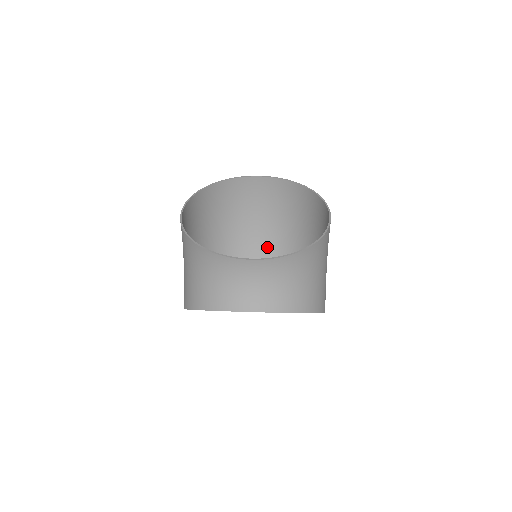
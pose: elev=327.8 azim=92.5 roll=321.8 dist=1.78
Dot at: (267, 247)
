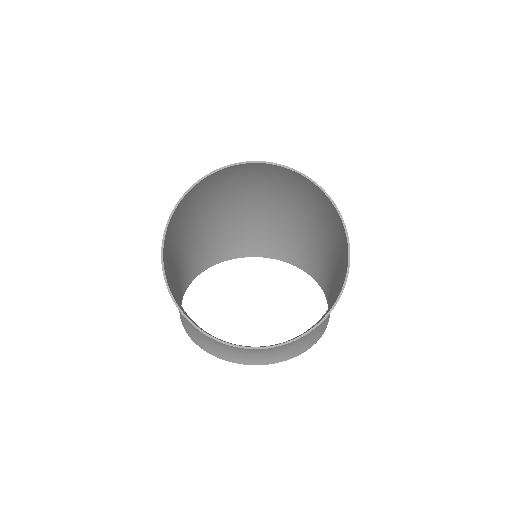
Dot at: (269, 208)
